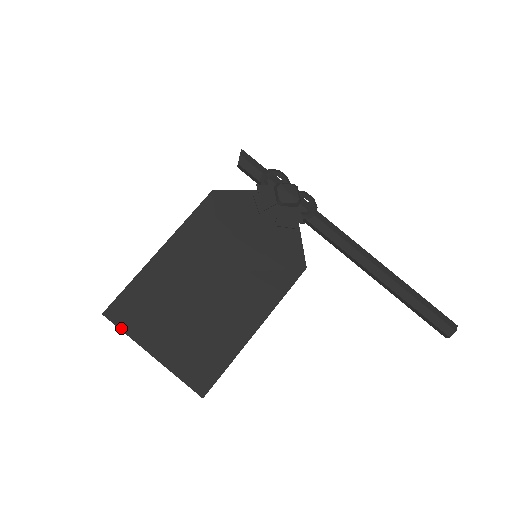
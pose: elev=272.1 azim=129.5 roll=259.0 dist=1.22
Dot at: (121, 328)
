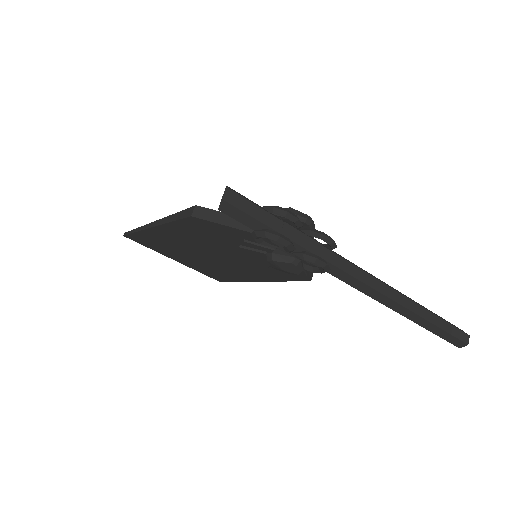
Dot at: (143, 245)
